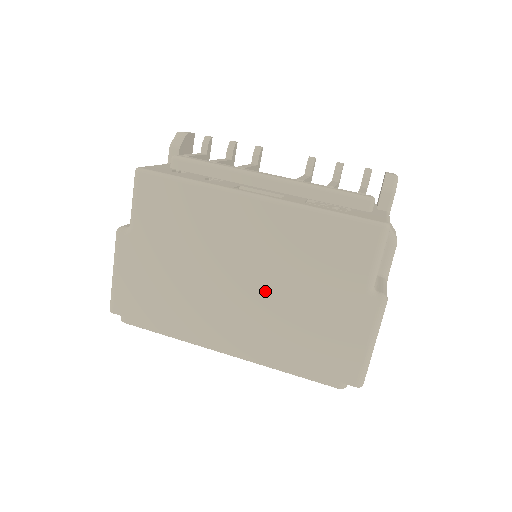
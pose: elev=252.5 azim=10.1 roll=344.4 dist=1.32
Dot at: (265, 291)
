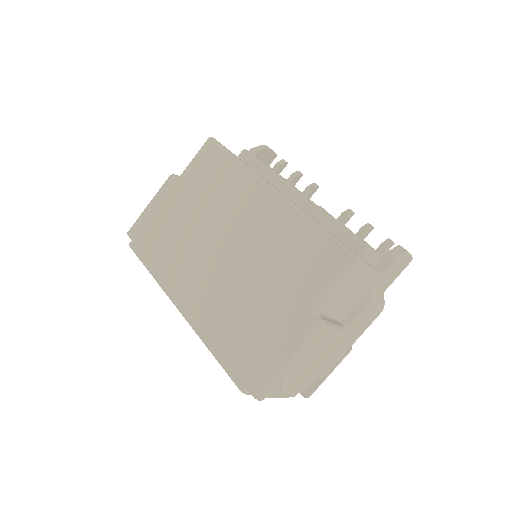
Dot at: (236, 269)
